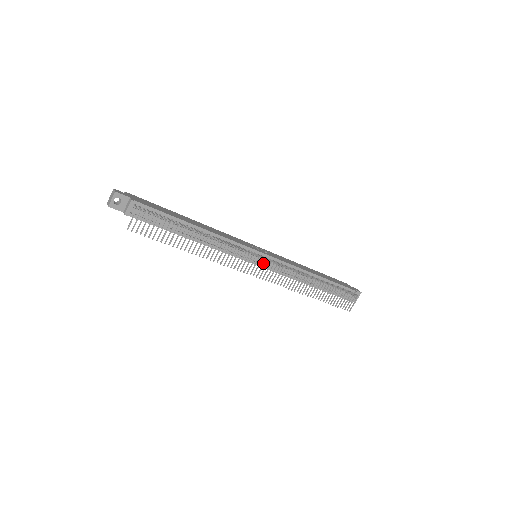
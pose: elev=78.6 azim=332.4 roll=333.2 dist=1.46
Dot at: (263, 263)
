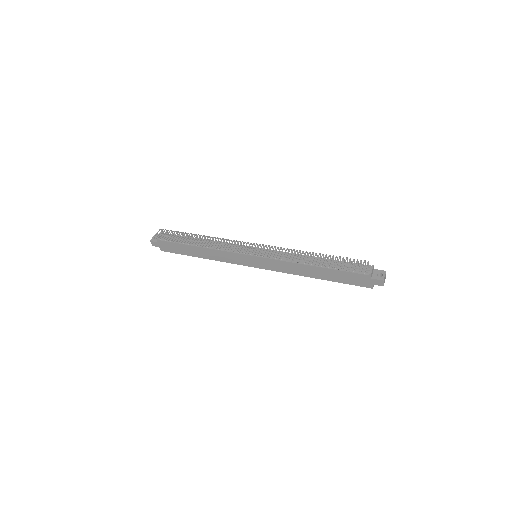
Dot at: (252, 245)
